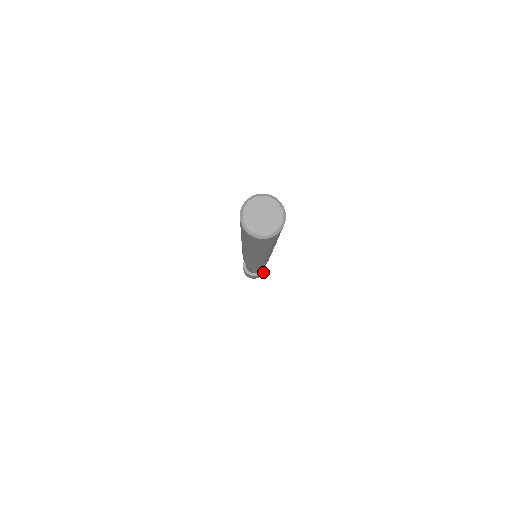
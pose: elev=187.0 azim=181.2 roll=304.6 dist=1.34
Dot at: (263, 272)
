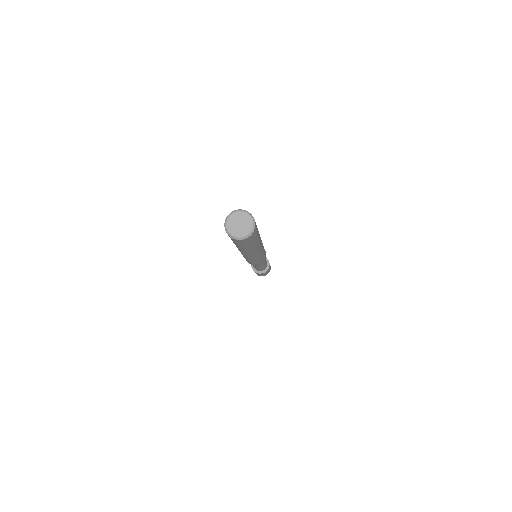
Dot at: occluded
